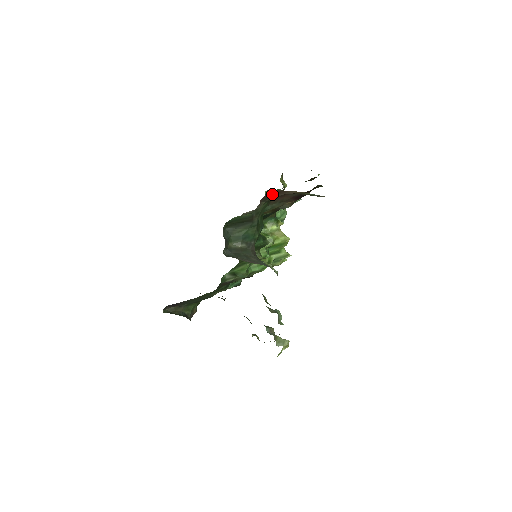
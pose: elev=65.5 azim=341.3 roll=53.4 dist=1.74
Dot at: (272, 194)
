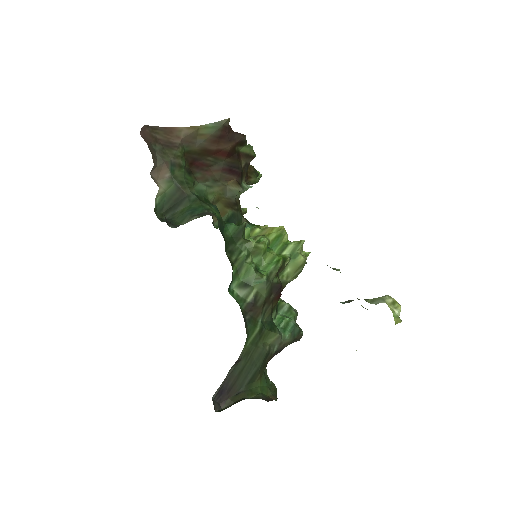
Dot at: (161, 140)
